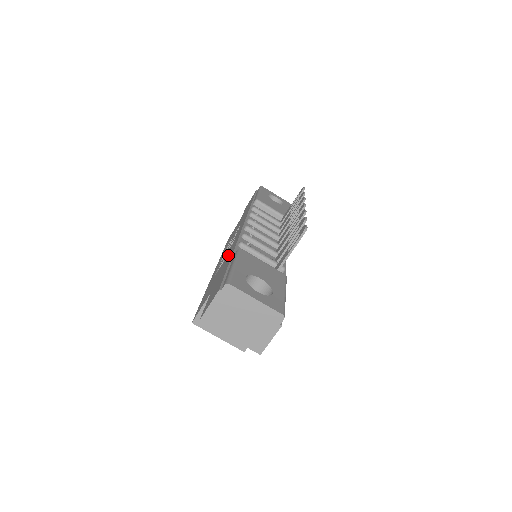
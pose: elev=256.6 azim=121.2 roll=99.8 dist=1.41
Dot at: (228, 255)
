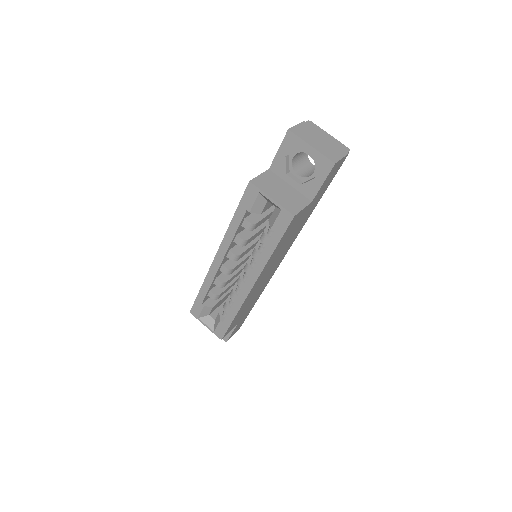
Dot at: occluded
